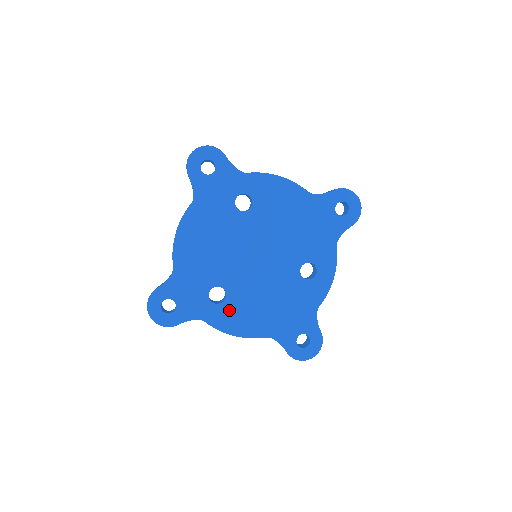
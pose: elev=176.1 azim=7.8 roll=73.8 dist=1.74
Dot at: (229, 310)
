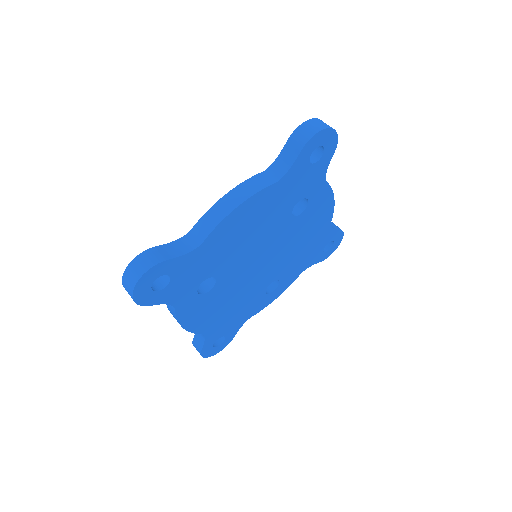
Dot at: (201, 303)
